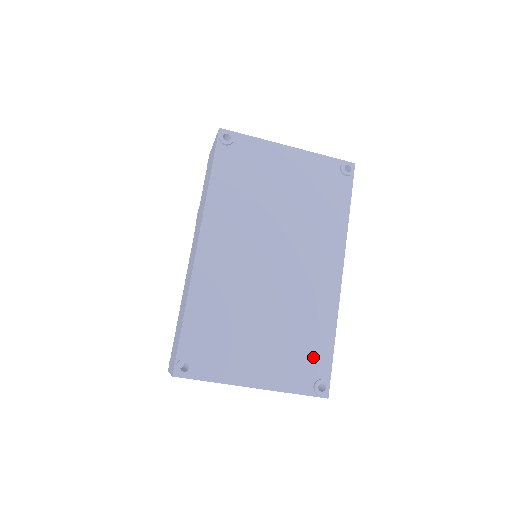
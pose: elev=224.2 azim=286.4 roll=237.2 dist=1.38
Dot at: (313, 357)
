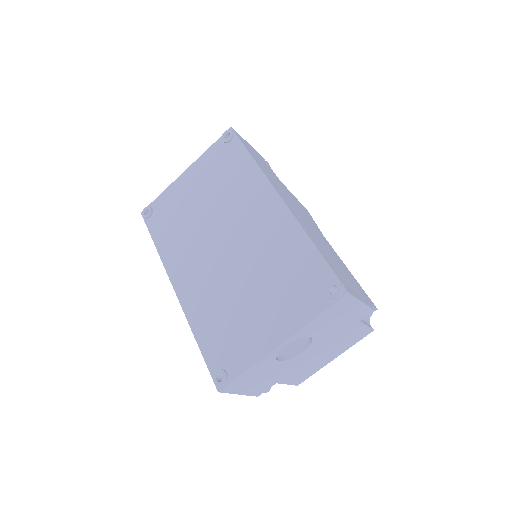
Dot at: (308, 275)
